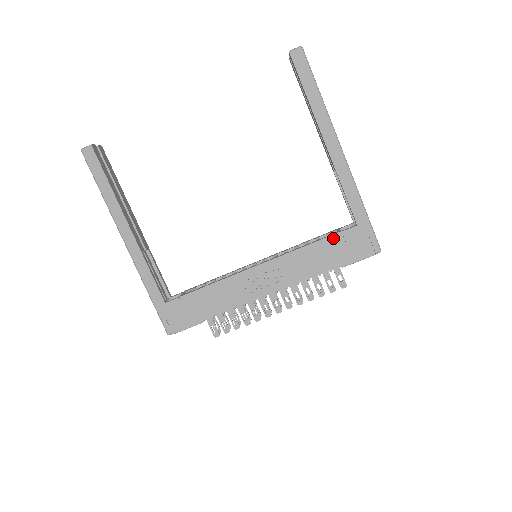
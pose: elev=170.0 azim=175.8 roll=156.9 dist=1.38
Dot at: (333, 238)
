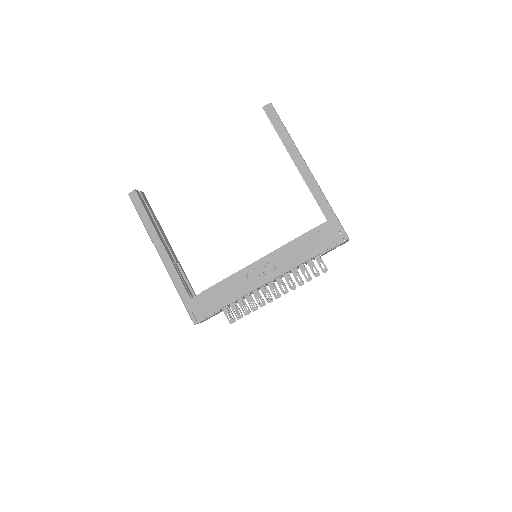
Dot at: (310, 233)
